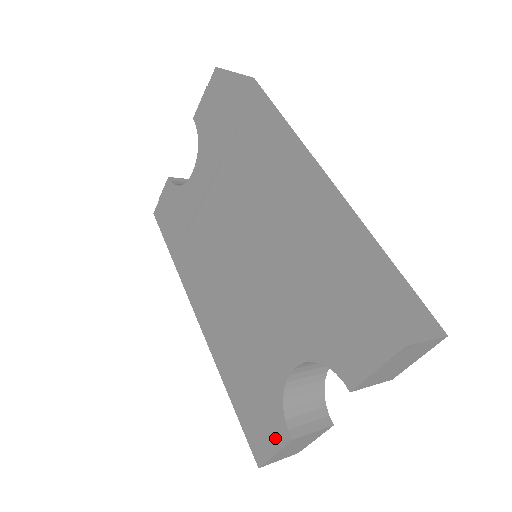
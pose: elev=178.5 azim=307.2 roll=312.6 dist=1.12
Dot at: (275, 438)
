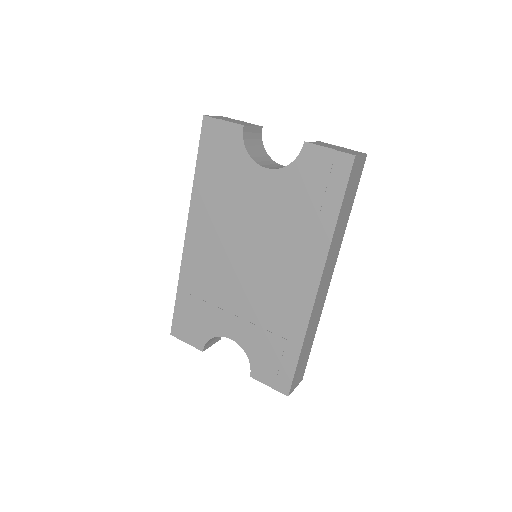
Dot at: (193, 341)
